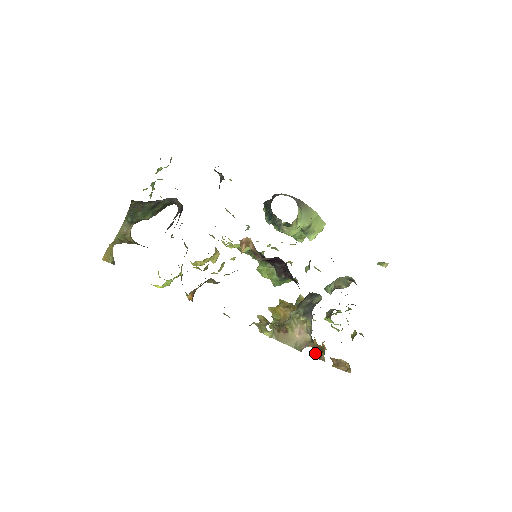
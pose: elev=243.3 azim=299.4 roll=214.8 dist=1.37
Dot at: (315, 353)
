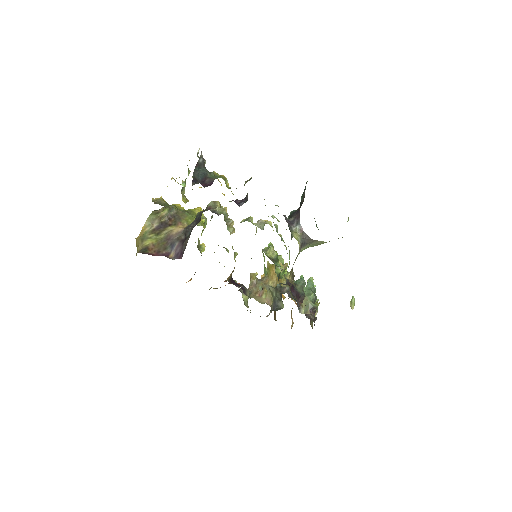
Dot at: (275, 311)
